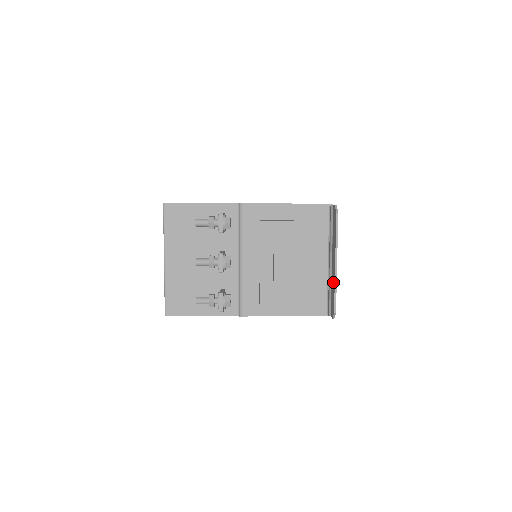
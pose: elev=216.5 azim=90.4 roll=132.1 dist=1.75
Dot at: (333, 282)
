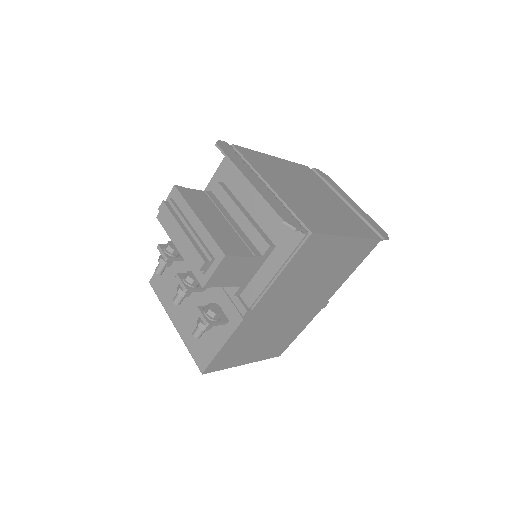
Dot at: occluded
